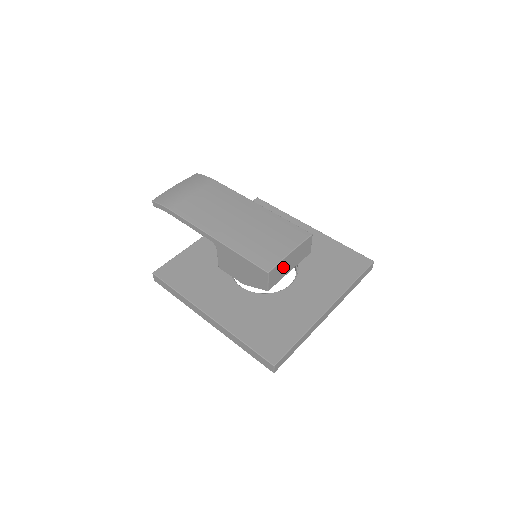
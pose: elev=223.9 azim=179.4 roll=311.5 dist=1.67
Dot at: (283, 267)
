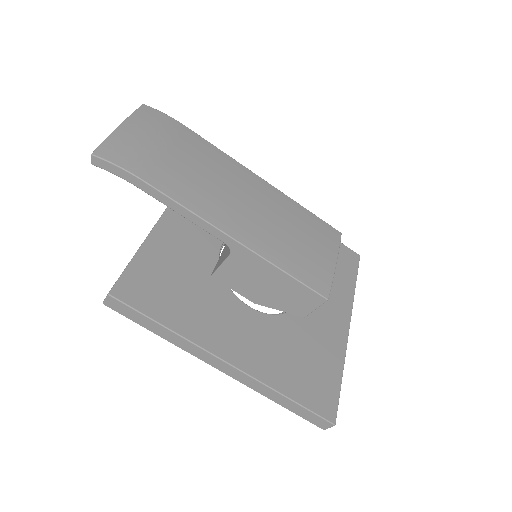
Dot at: occluded
